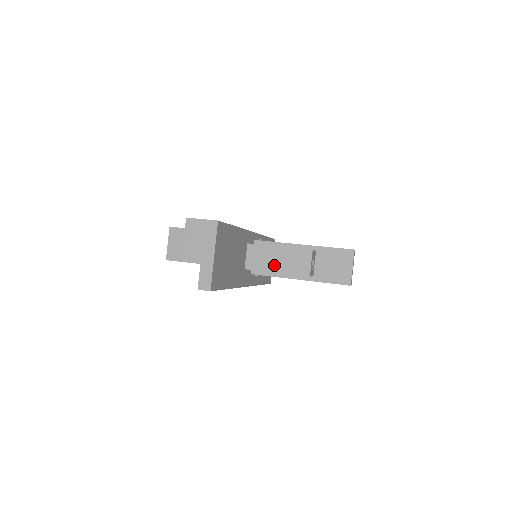
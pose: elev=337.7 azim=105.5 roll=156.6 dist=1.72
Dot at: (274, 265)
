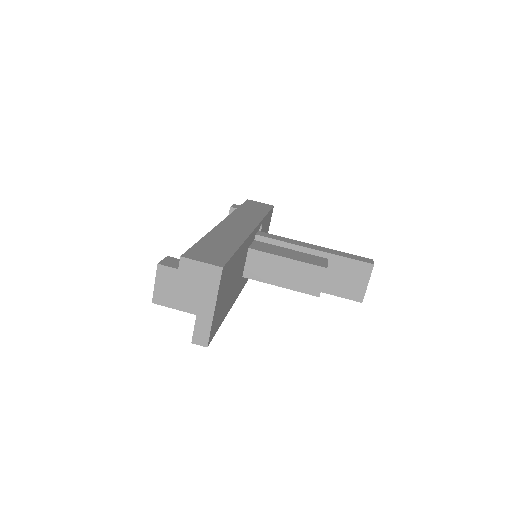
Dot at: (278, 278)
